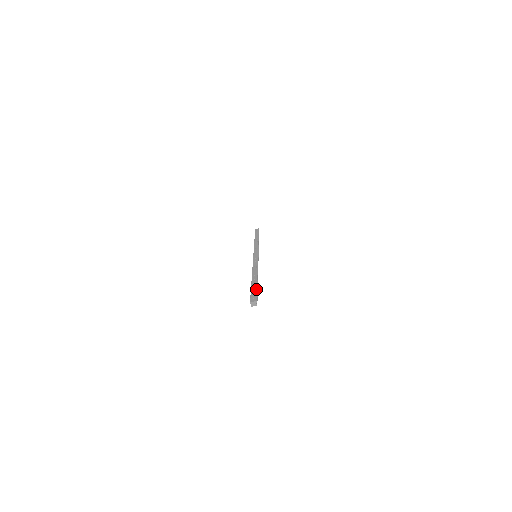
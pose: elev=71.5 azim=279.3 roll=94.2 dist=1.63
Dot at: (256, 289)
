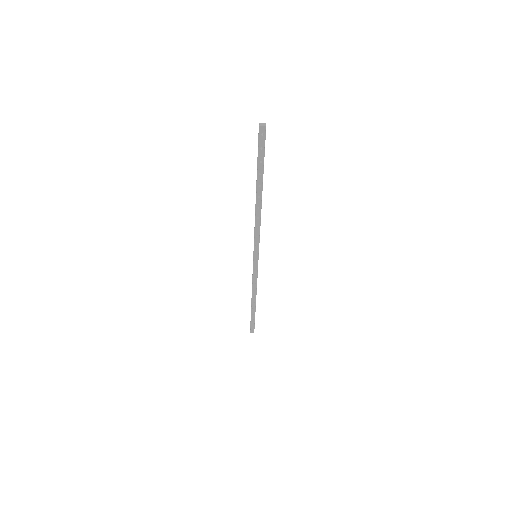
Dot at: (264, 154)
